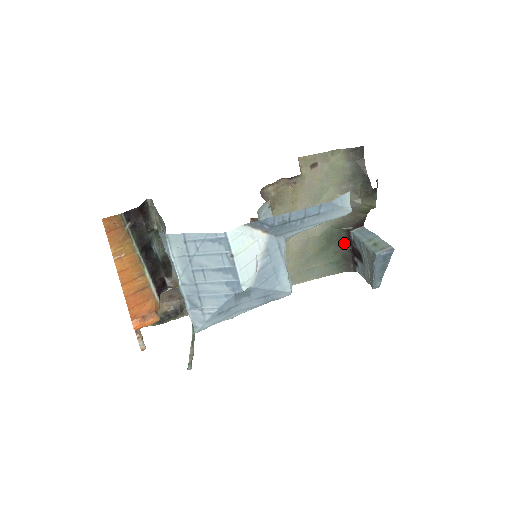
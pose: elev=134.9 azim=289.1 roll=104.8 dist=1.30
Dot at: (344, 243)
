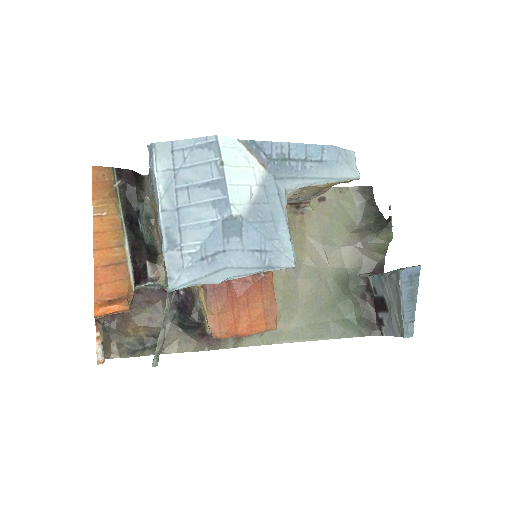
Dot at: (363, 295)
